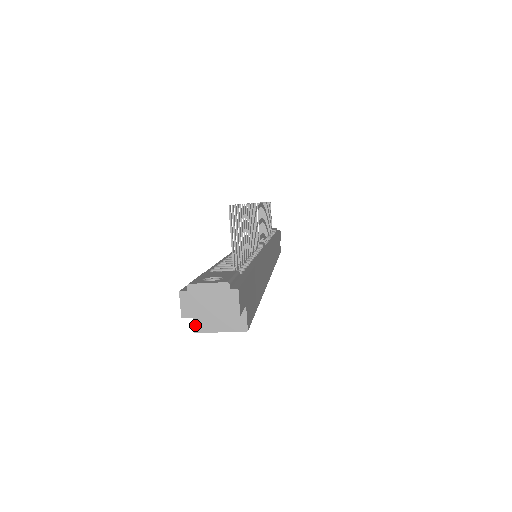
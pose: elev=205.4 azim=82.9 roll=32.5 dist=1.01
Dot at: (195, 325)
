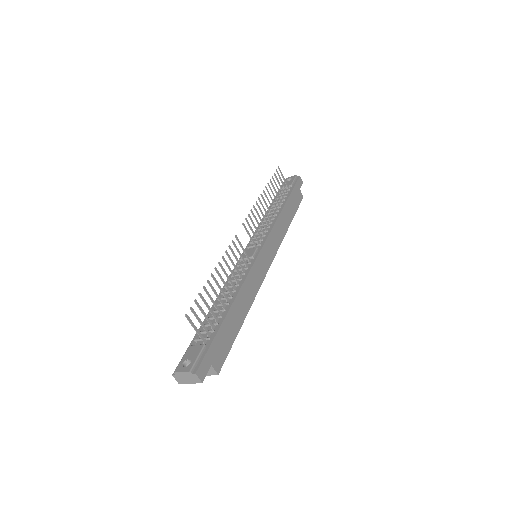
Dot at: occluded
